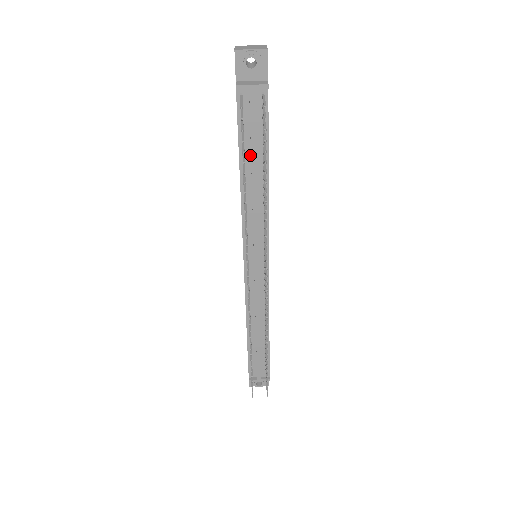
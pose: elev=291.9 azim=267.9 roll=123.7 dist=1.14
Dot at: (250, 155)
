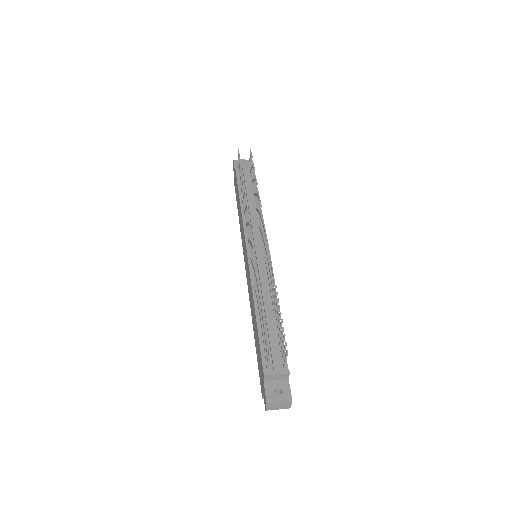
Dot at: (245, 190)
